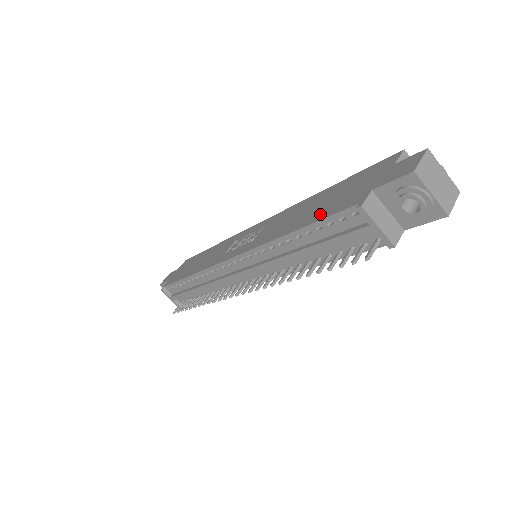
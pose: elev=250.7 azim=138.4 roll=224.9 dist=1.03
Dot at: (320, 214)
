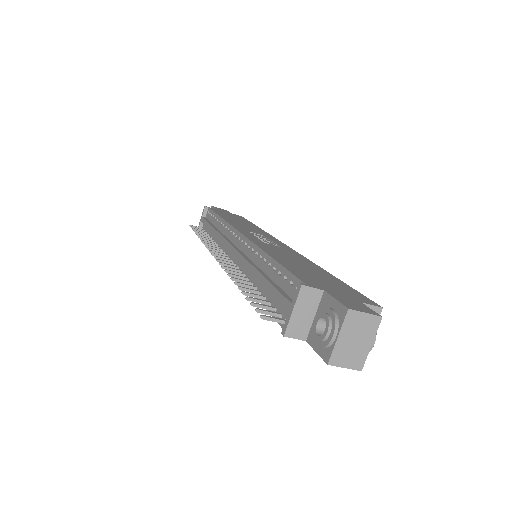
Dot at: (294, 268)
